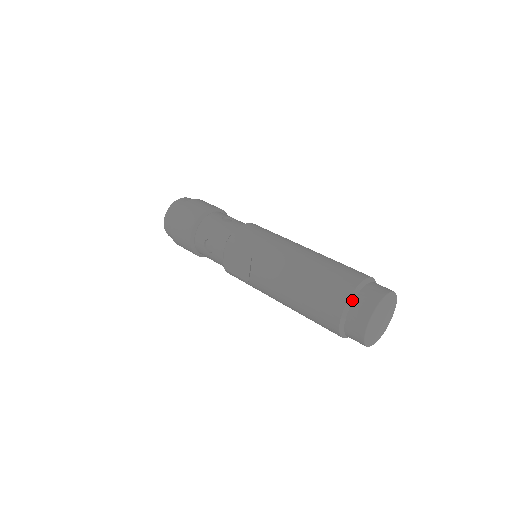
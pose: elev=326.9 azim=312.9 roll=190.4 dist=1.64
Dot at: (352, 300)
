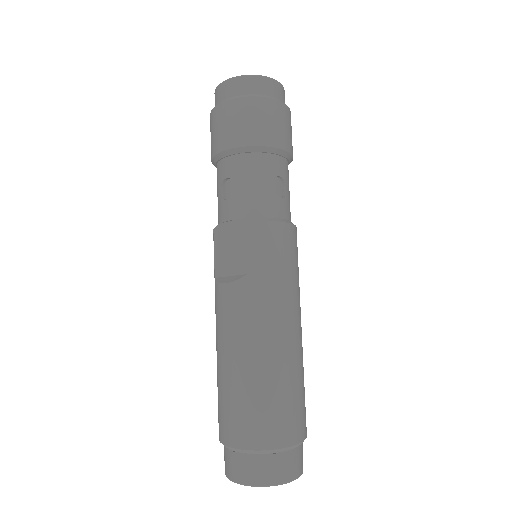
Dot at: (259, 453)
